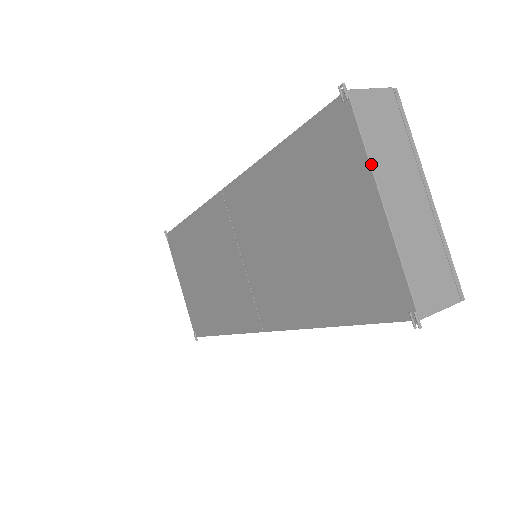
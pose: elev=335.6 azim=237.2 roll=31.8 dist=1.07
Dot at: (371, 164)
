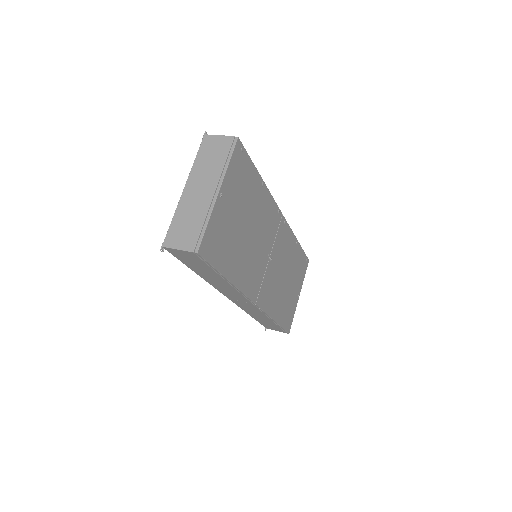
Dot at: (192, 169)
